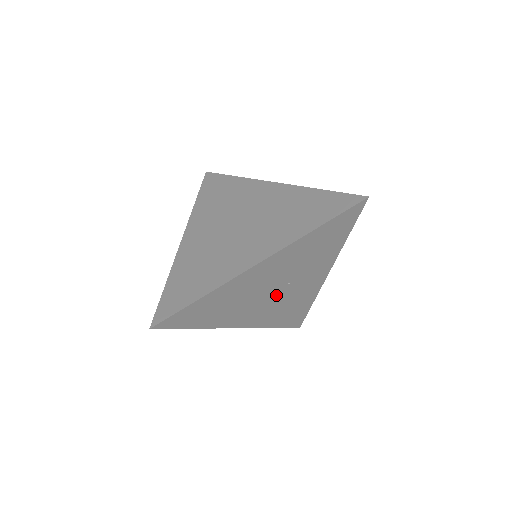
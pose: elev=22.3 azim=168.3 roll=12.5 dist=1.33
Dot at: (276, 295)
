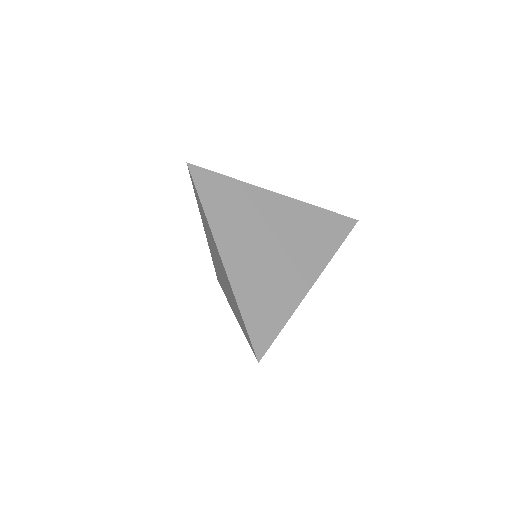
Dot at: occluded
